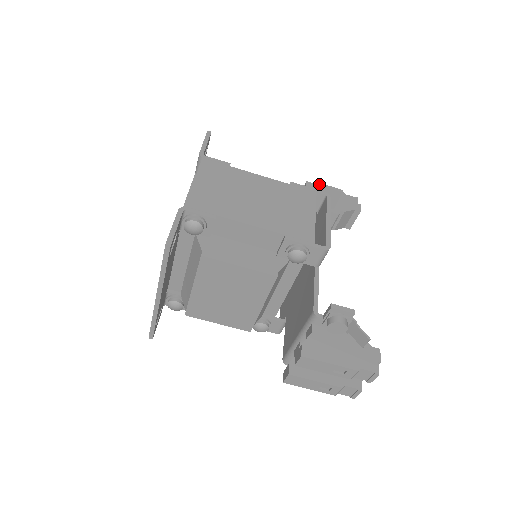
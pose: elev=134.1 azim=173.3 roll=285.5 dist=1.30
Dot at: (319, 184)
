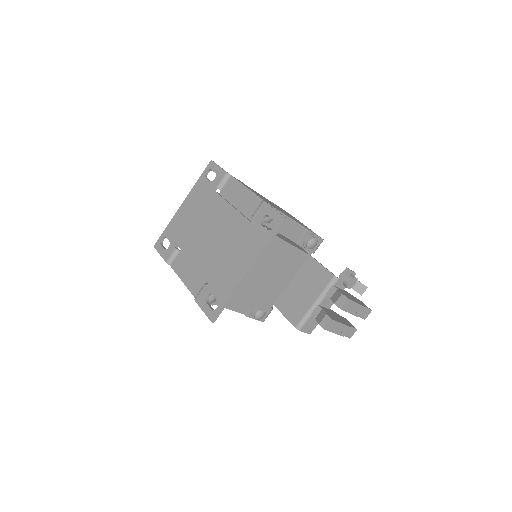
Dot at: occluded
